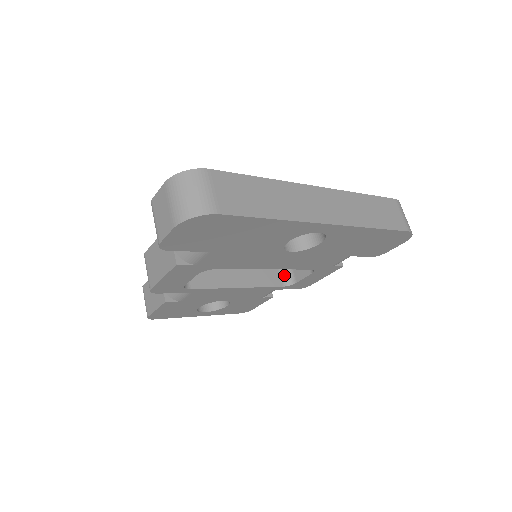
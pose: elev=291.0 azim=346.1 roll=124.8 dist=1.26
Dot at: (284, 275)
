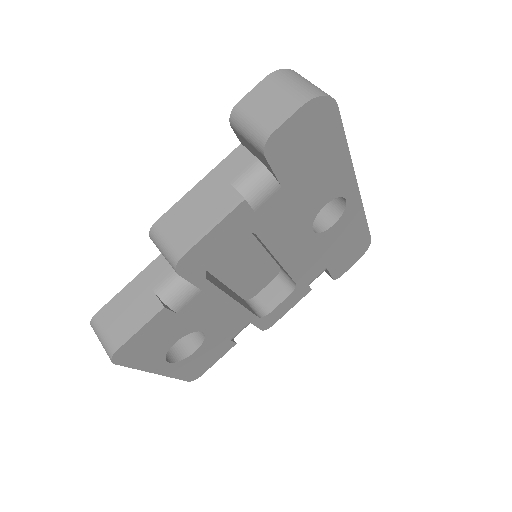
Dot at: (253, 308)
